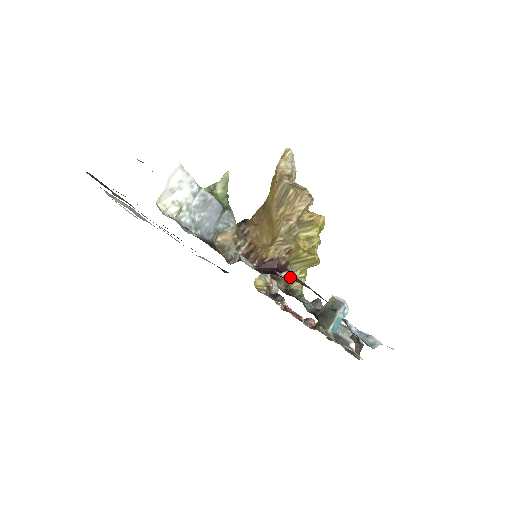
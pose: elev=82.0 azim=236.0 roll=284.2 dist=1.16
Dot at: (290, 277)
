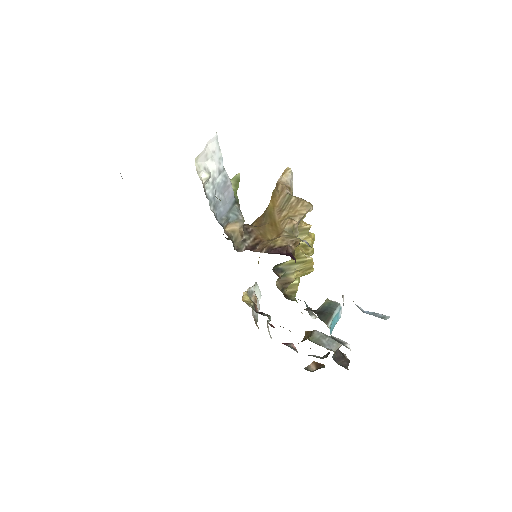
Dot at: (310, 246)
